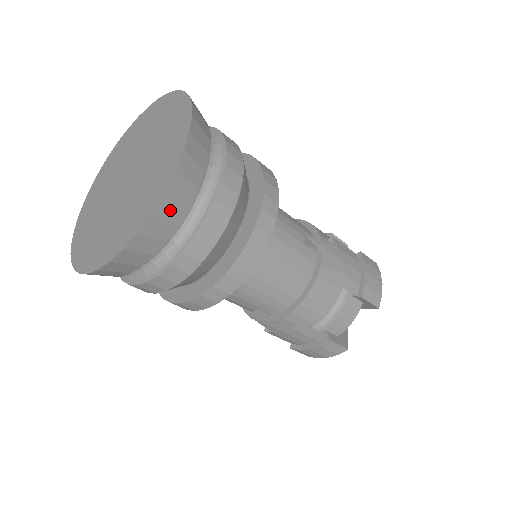
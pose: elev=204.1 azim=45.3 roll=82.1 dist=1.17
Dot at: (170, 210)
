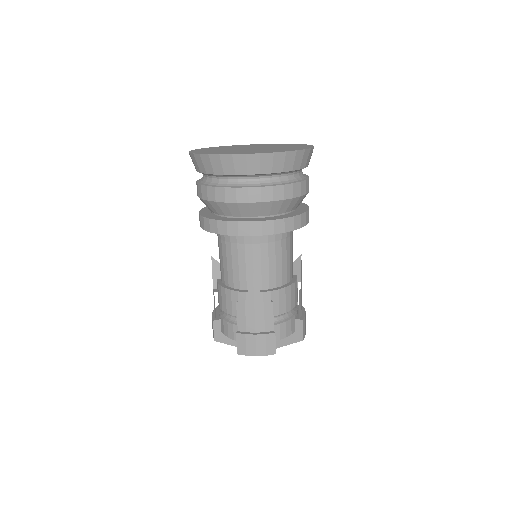
Dot at: (298, 160)
